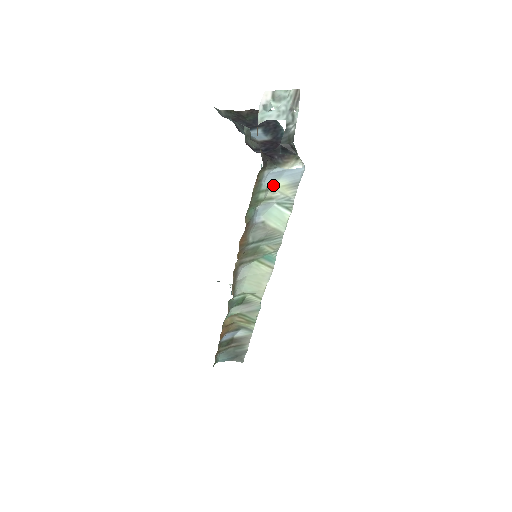
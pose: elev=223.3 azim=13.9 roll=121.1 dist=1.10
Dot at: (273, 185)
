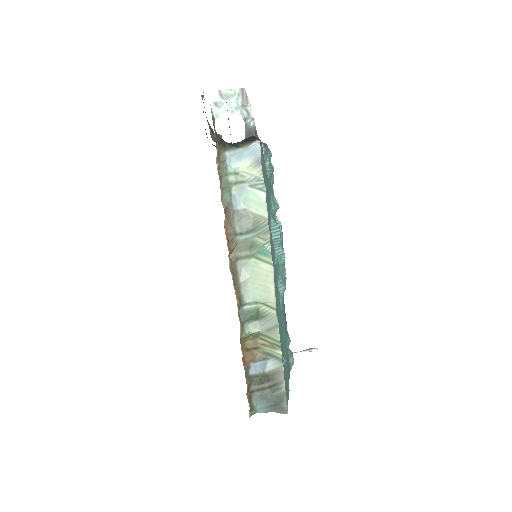
Dot at: (240, 168)
